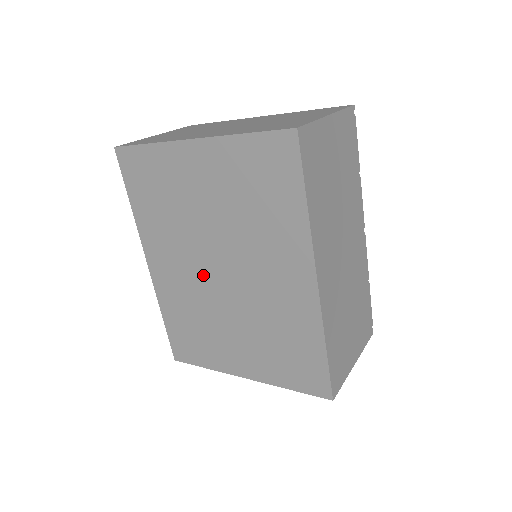
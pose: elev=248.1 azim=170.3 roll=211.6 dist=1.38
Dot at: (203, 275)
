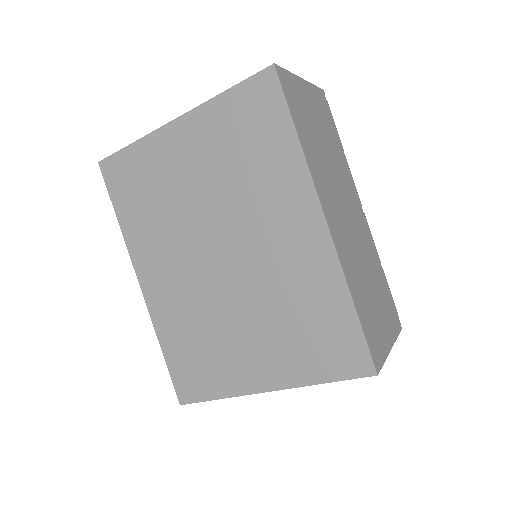
Dot at: (201, 270)
